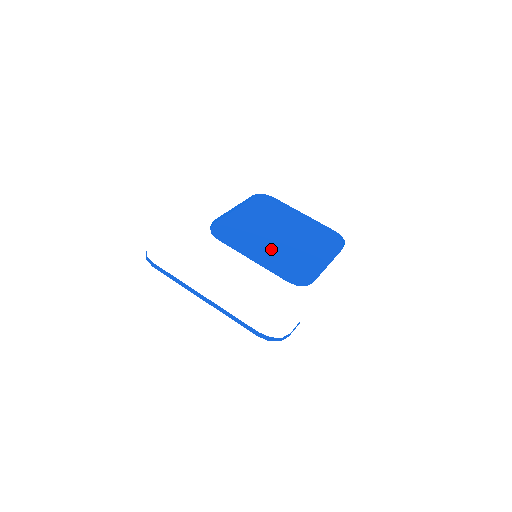
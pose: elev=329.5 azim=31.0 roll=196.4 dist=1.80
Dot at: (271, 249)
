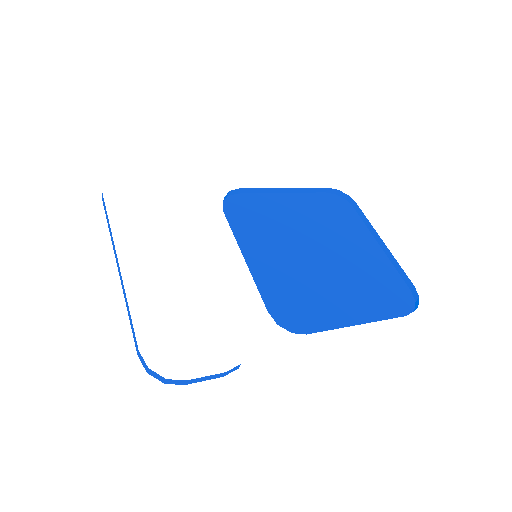
Dot at: (288, 259)
